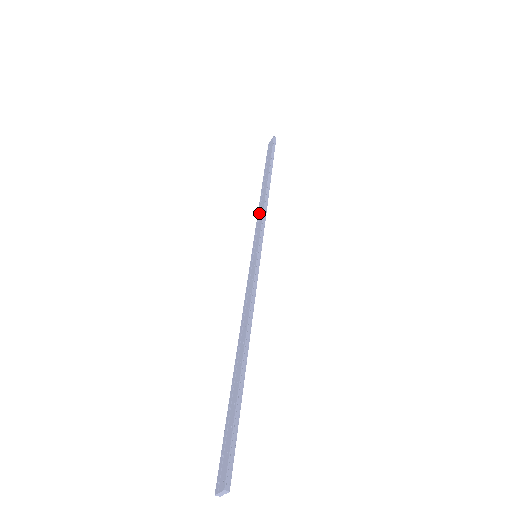
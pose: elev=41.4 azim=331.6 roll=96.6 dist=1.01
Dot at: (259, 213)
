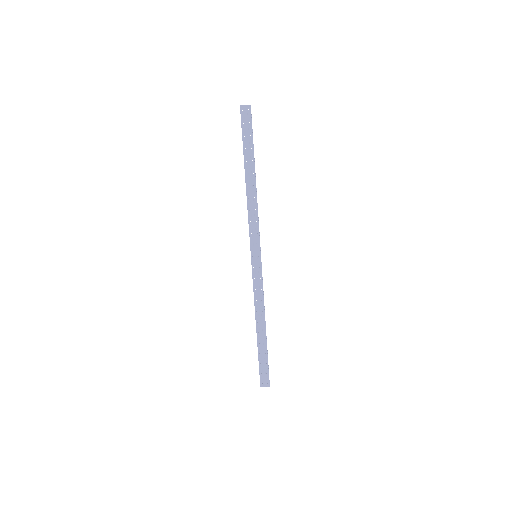
Dot at: (251, 212)
